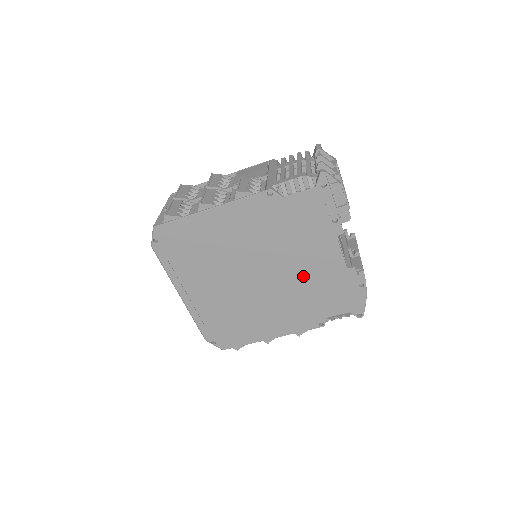
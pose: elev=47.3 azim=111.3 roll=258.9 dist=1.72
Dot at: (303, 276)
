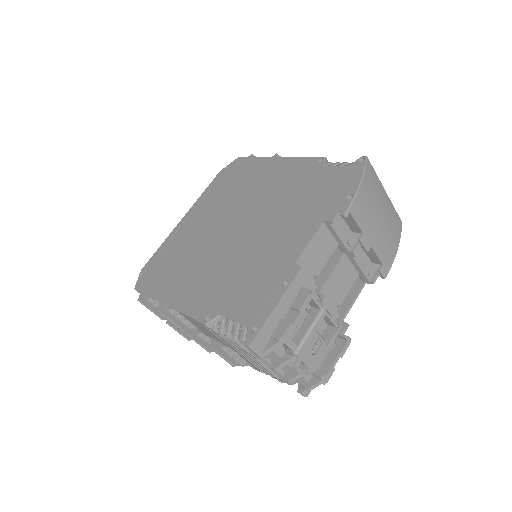
Dot at: occluded
